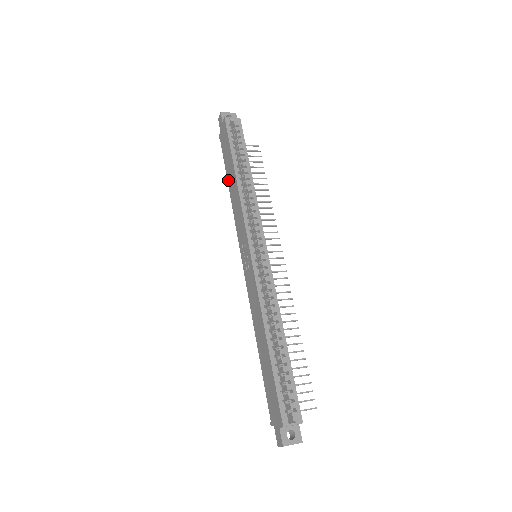
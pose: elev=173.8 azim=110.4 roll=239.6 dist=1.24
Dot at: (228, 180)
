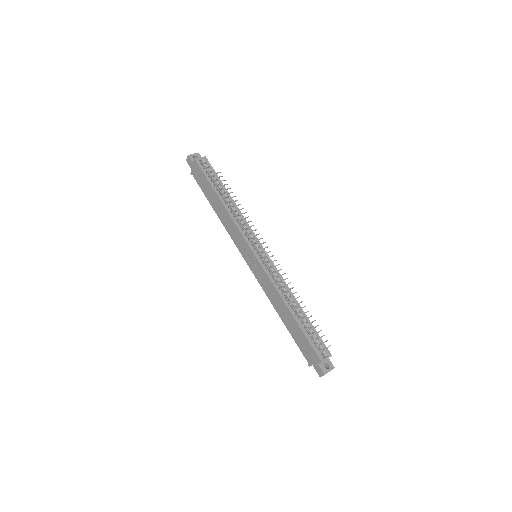
Dot at: (213, 206)
